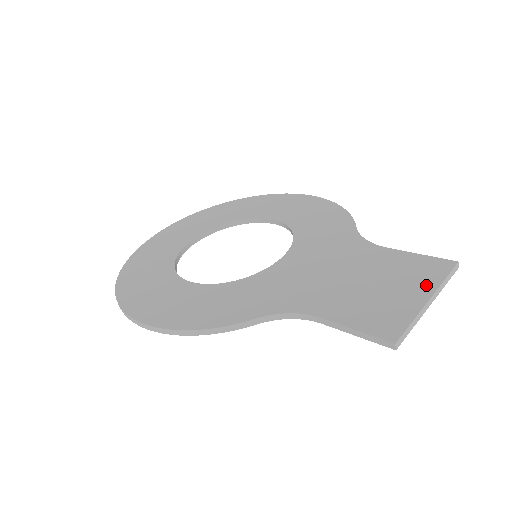
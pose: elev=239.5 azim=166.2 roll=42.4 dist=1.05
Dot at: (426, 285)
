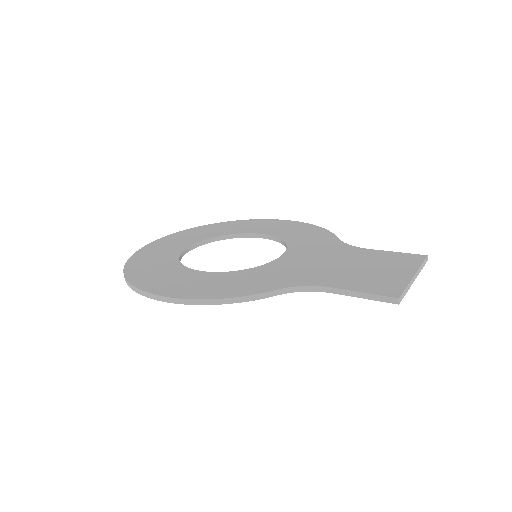
Dot at: (409, 268)
